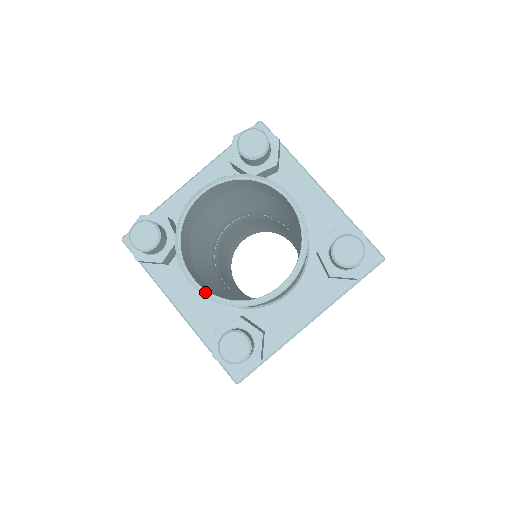
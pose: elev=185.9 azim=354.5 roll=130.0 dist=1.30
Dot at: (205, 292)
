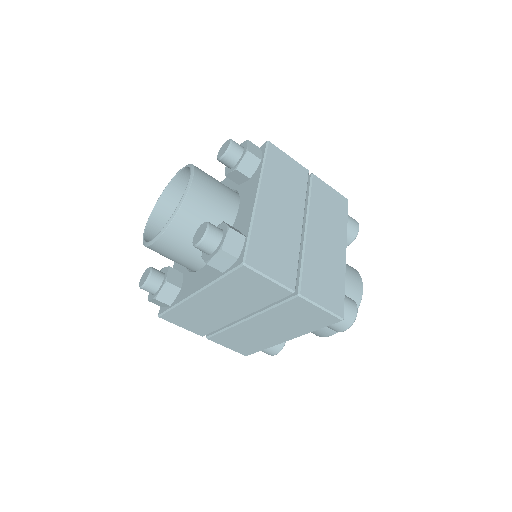
Dot at: (144, 231)
